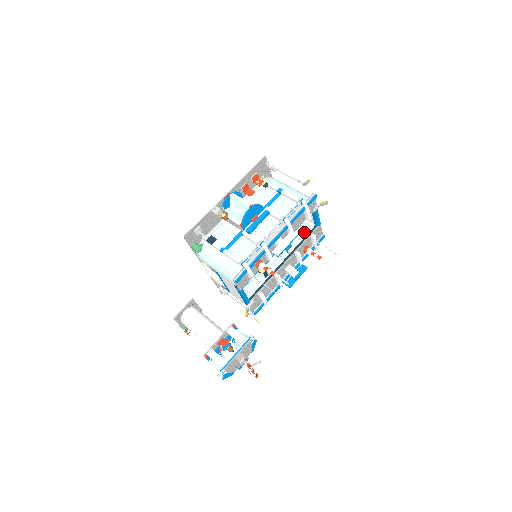
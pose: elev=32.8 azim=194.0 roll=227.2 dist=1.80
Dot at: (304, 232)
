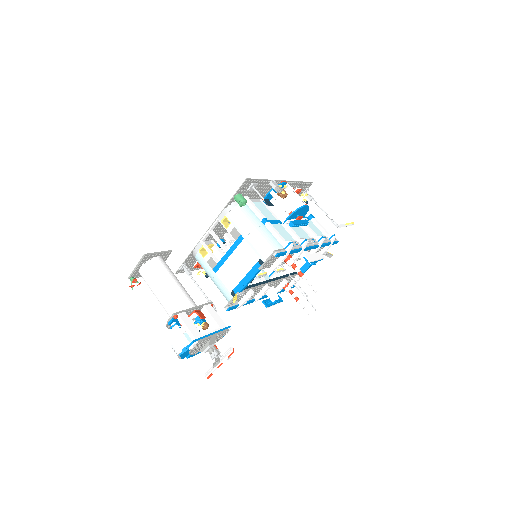
Dot at: occluded
